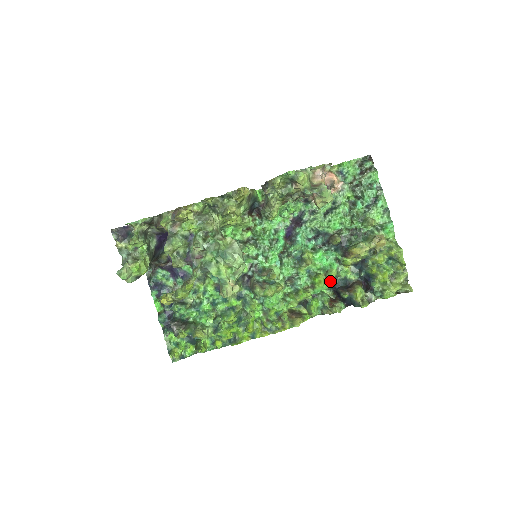
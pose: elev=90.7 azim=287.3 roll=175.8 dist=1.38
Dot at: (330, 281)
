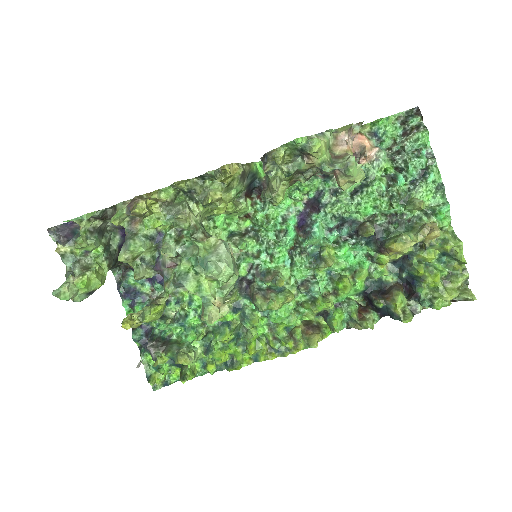
Dot at: (359, 285)
